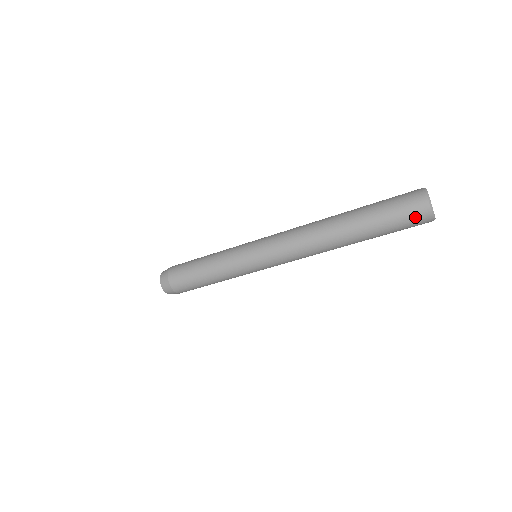
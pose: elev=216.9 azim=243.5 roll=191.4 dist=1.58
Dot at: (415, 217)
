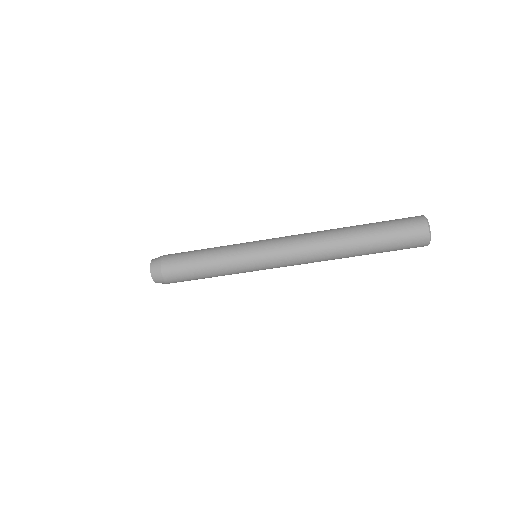
Dot at: (414, 247)
